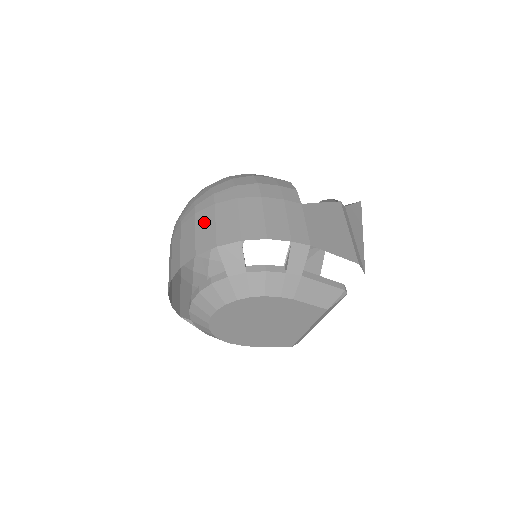
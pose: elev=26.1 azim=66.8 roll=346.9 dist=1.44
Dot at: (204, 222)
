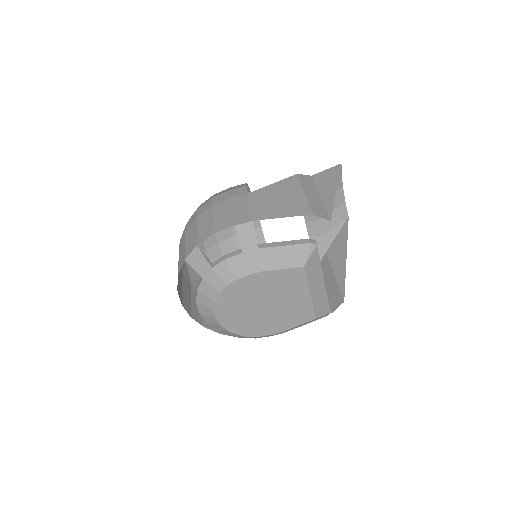
Dot at: (181, 248)
